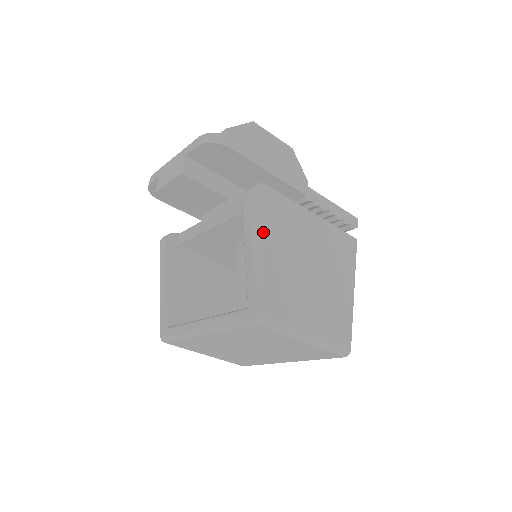
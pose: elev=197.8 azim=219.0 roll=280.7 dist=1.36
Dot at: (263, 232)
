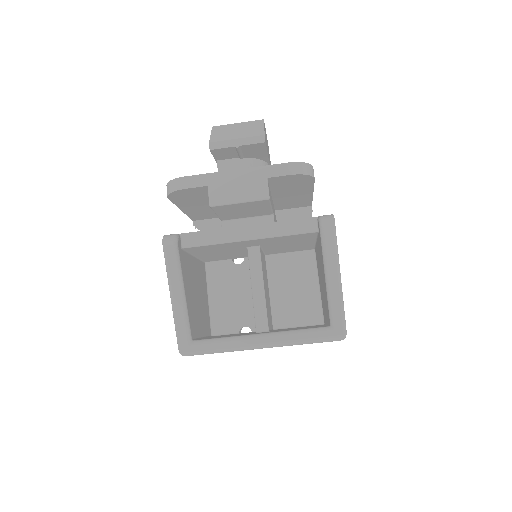
Dot at: occluded
